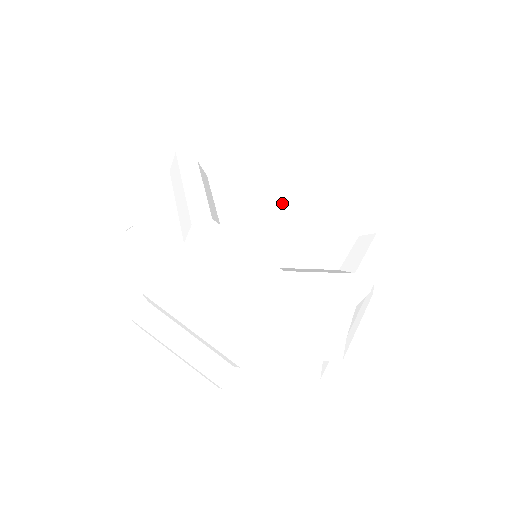
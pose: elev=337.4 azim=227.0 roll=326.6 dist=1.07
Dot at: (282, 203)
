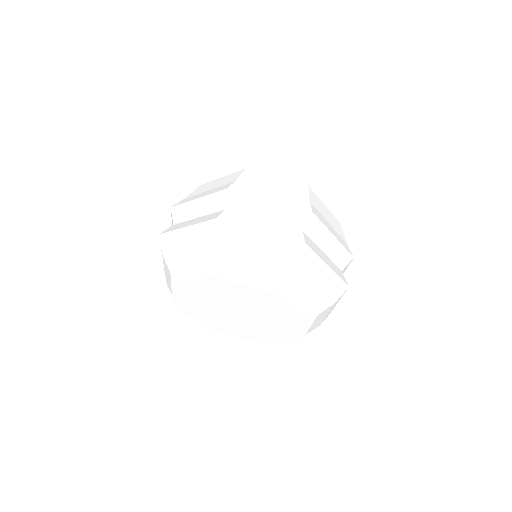
Dot at: occluded
